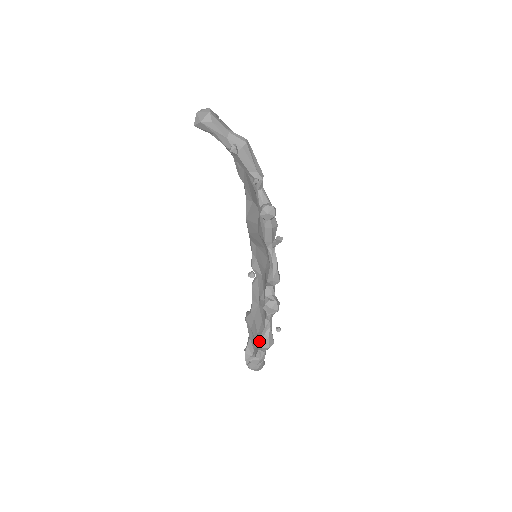
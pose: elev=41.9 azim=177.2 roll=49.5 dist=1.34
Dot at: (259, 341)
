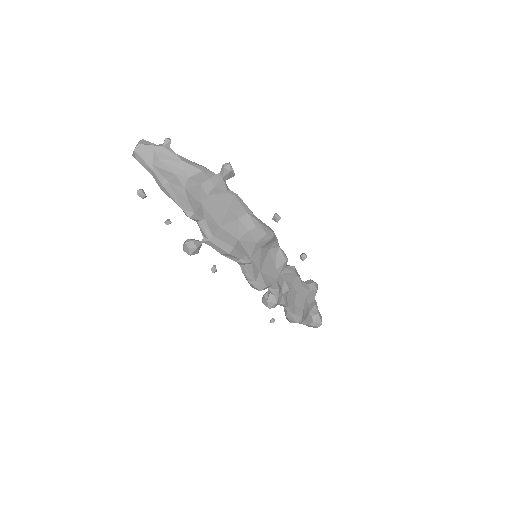
Dot at: occluded
